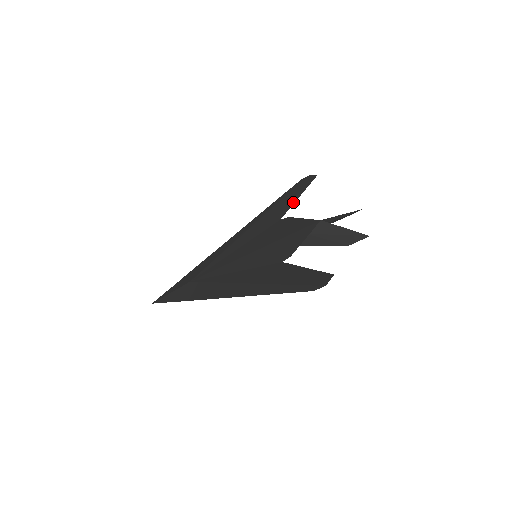
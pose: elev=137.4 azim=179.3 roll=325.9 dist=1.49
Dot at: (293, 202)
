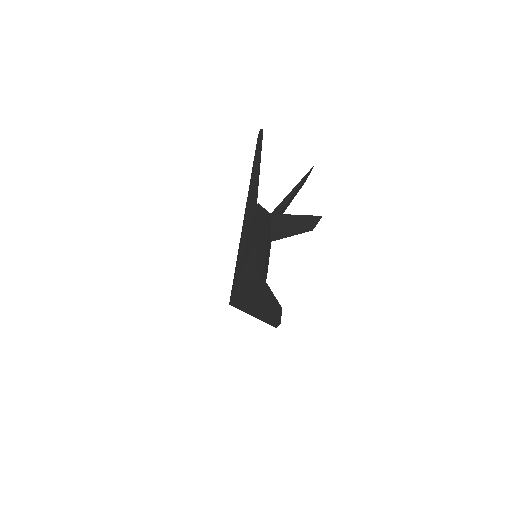
Dot at: (257, 178)
